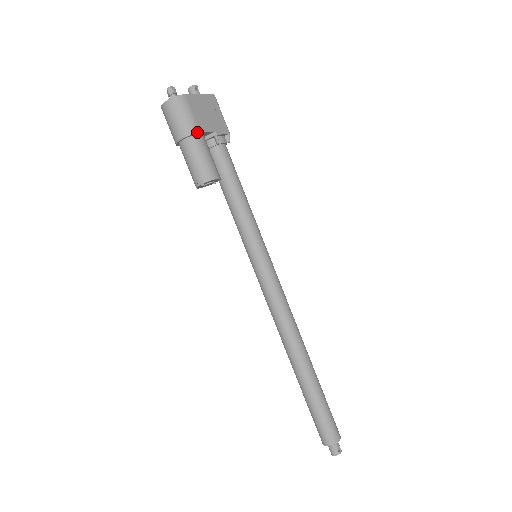
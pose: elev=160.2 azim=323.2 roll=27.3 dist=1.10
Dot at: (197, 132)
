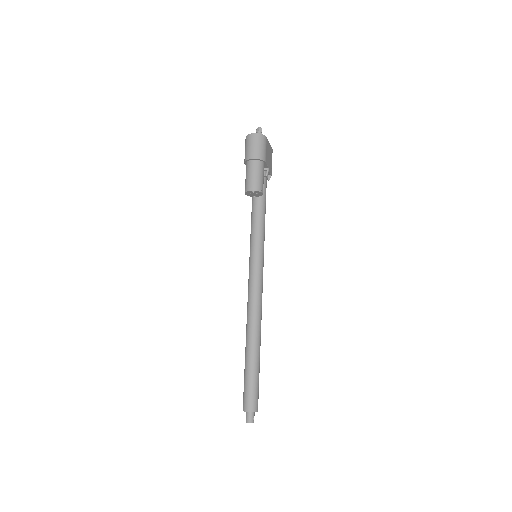
Dot at: (265, 161)
